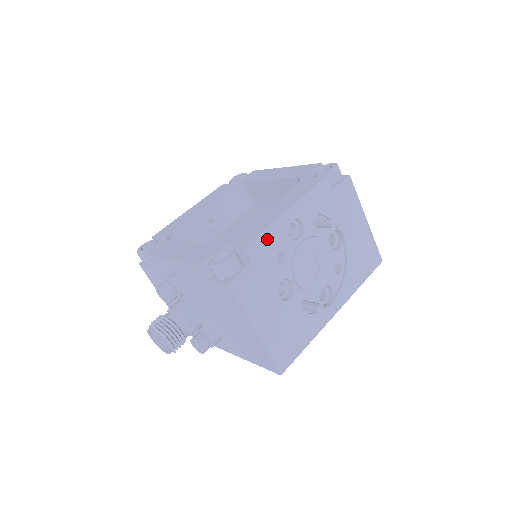
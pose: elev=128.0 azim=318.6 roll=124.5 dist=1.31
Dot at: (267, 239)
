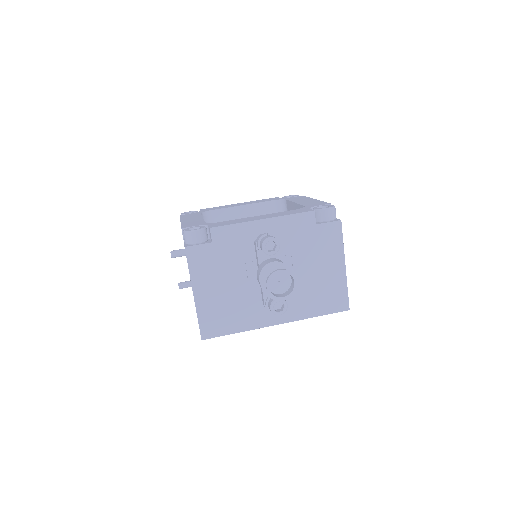
Dot at: occluded
